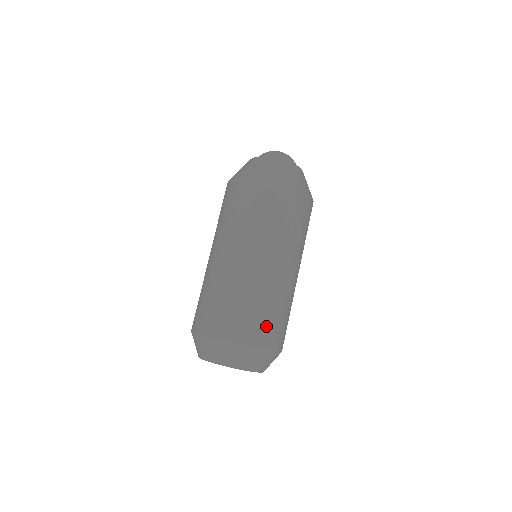
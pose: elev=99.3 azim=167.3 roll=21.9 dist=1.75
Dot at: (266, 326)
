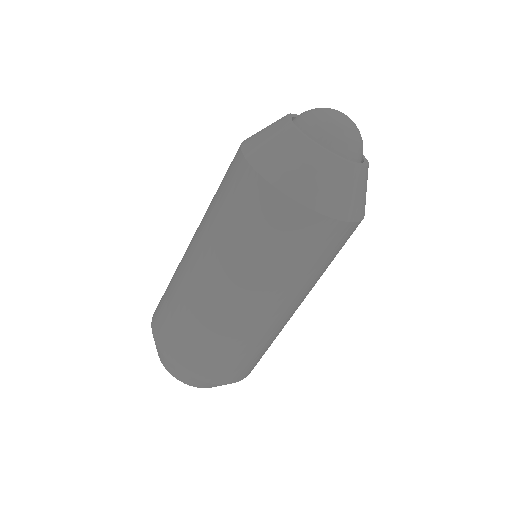
Dot at: (257, 361)
